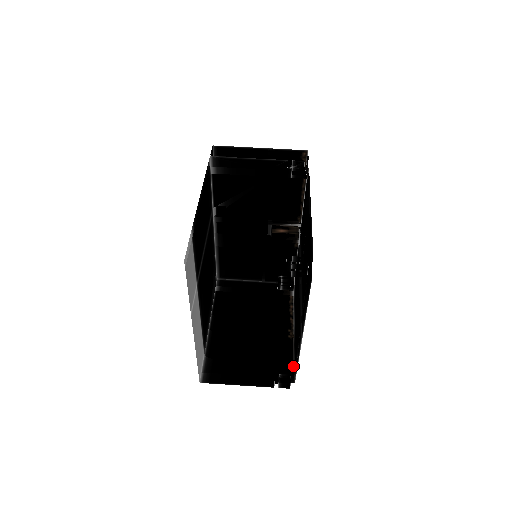
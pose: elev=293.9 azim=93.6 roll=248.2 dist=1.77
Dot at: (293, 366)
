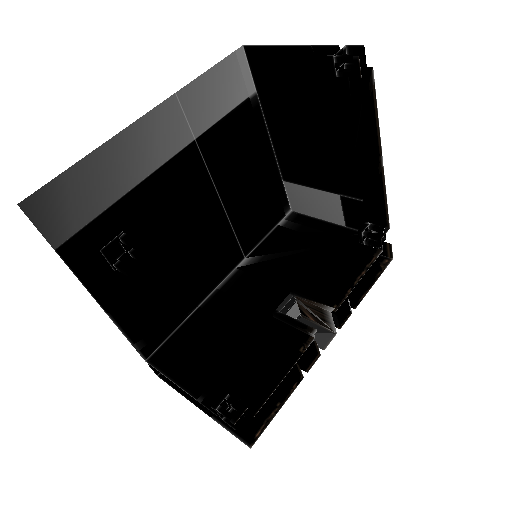
Dot at: occluded
